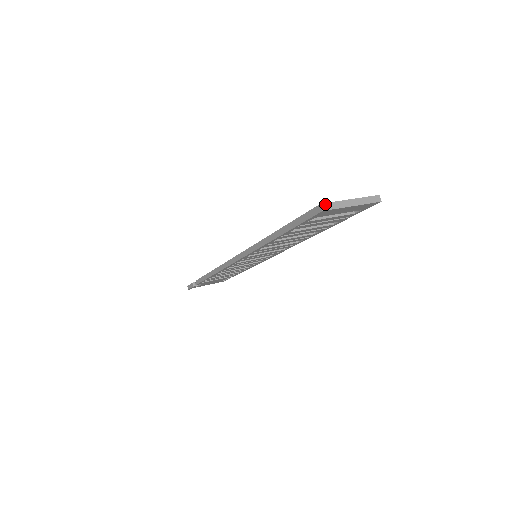
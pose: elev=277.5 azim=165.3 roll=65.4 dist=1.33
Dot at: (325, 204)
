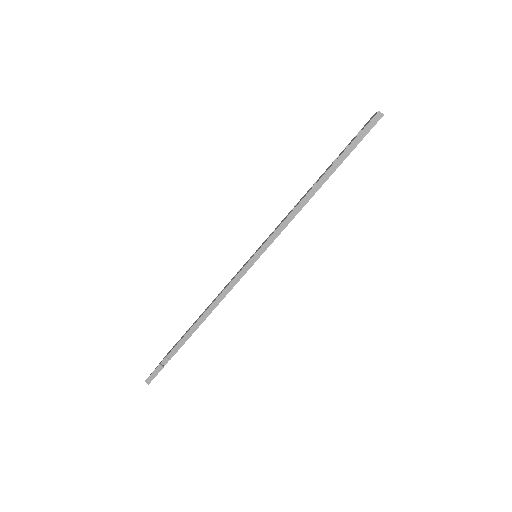
Dot at: (379, 111)
